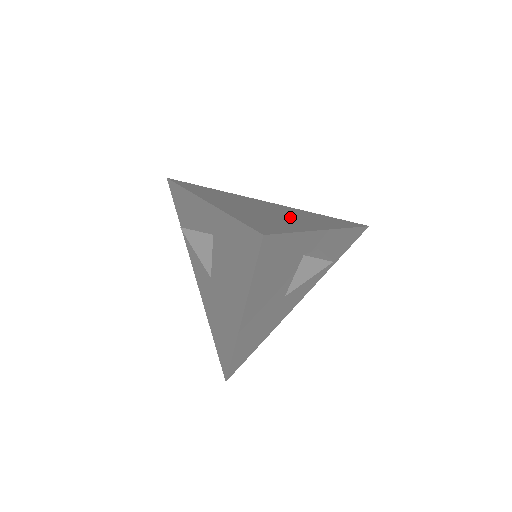
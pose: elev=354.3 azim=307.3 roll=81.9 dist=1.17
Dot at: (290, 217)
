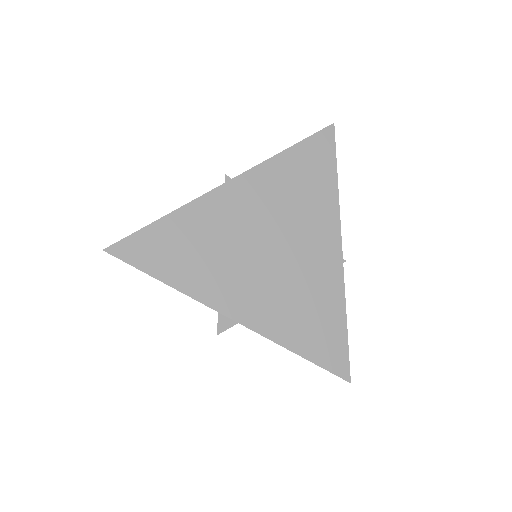
Dot at: (300, 252)
